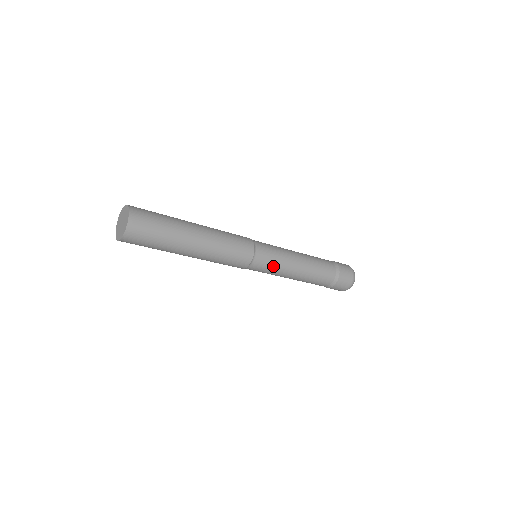
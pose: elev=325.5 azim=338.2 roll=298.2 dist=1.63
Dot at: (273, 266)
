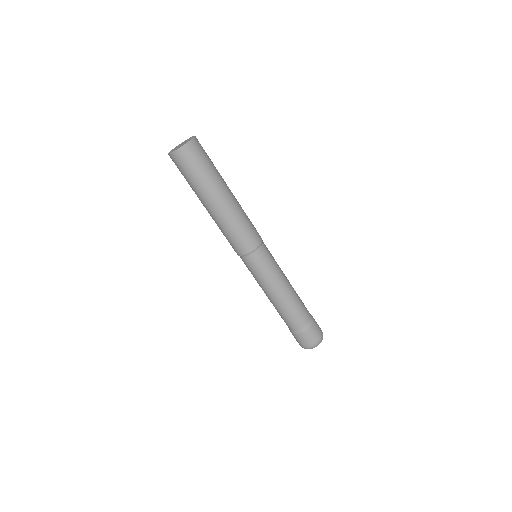
Dot at: (265, 271)
